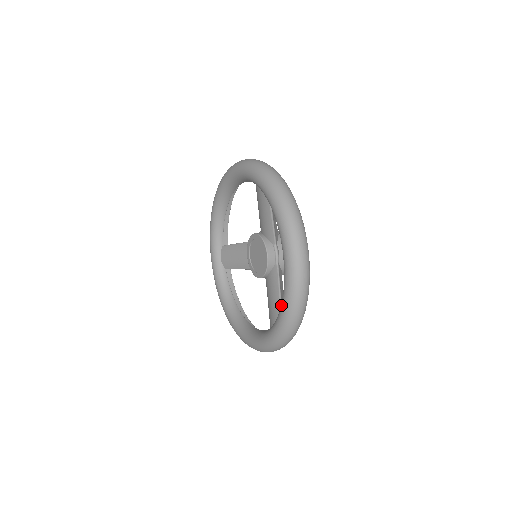
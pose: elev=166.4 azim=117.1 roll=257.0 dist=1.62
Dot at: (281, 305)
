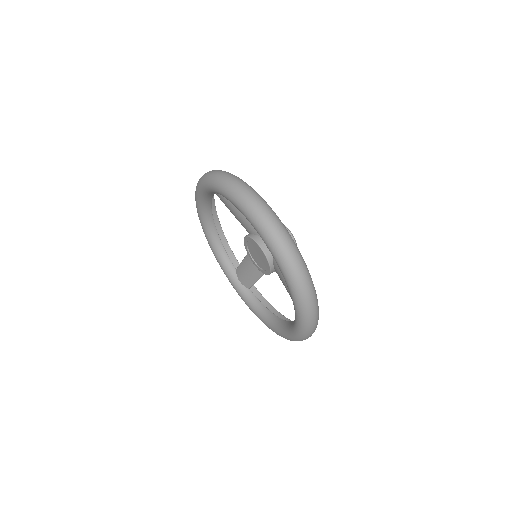
Dot at: (255, 312)
